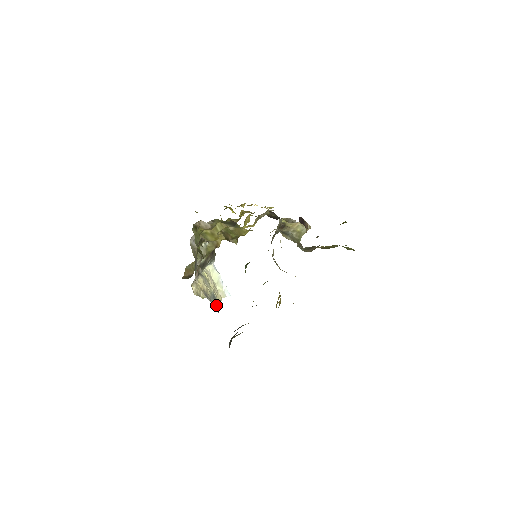
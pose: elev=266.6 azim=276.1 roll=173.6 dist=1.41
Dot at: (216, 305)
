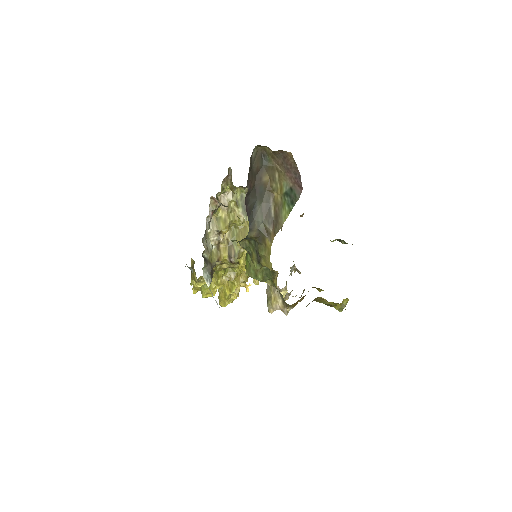
Dot at: occluded
